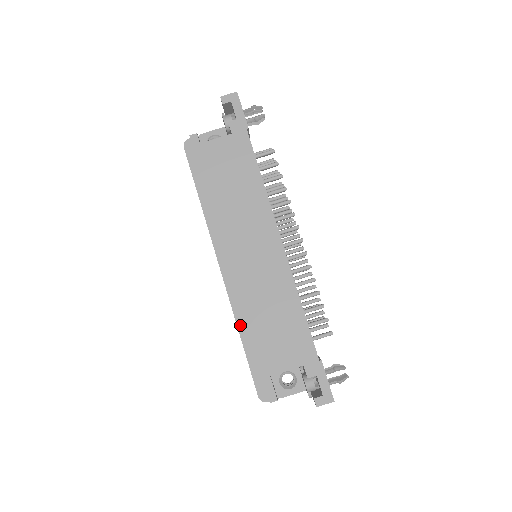
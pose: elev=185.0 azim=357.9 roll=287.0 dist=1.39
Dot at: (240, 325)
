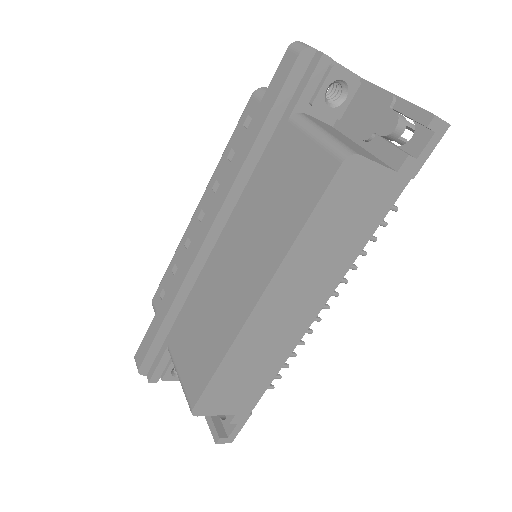
Dot at: (176, 303)
